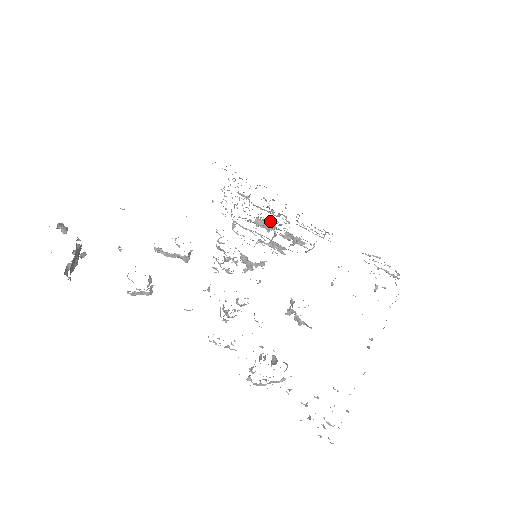
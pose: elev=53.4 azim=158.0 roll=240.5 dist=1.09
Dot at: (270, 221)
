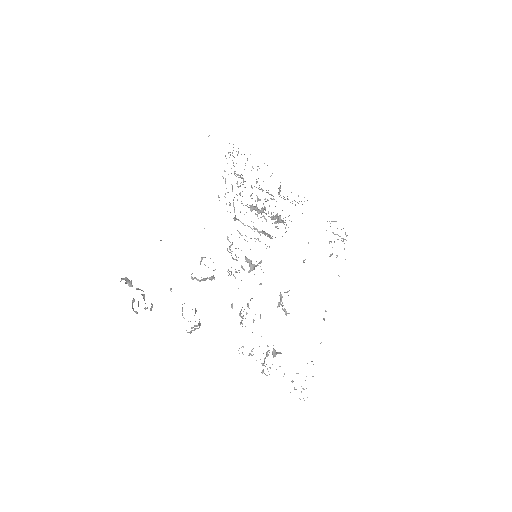
Dot at: (260, 200)
